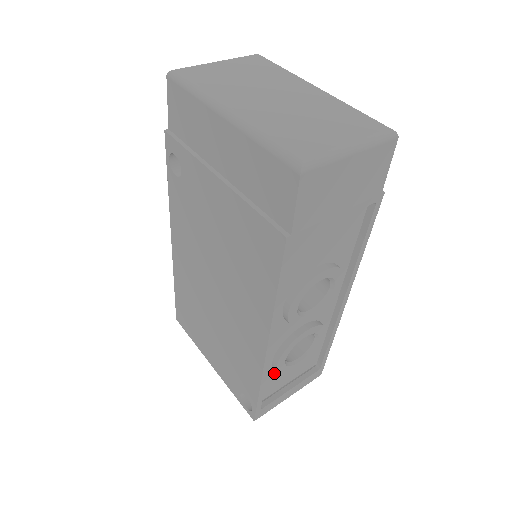
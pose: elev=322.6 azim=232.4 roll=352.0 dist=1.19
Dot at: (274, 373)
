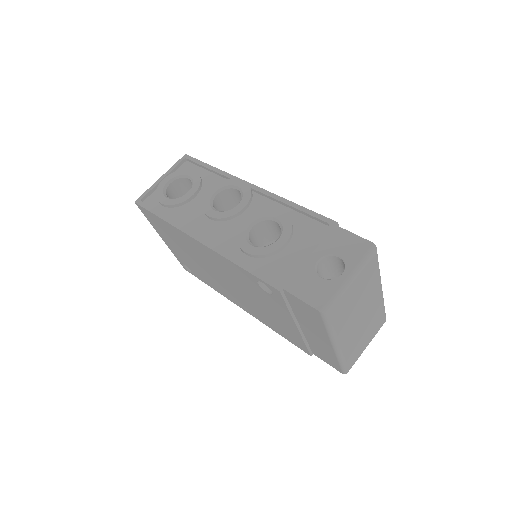
Dot at: occluded
